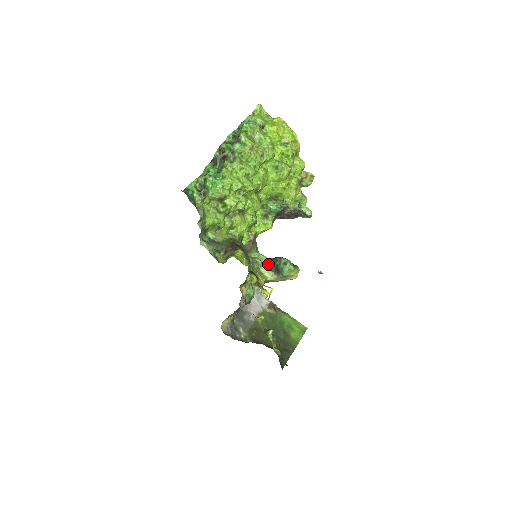
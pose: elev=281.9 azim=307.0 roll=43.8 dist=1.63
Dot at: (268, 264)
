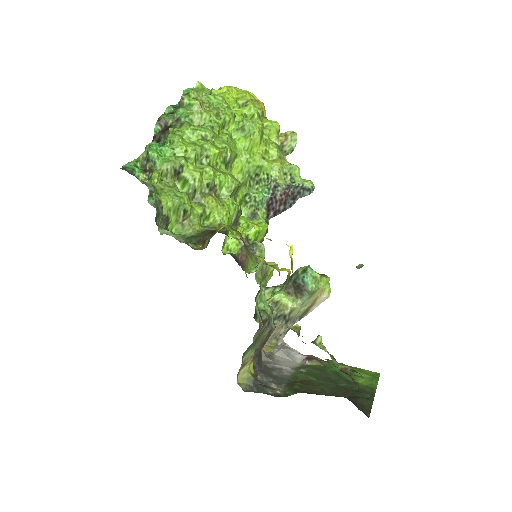
Dot at: (282, 288)
